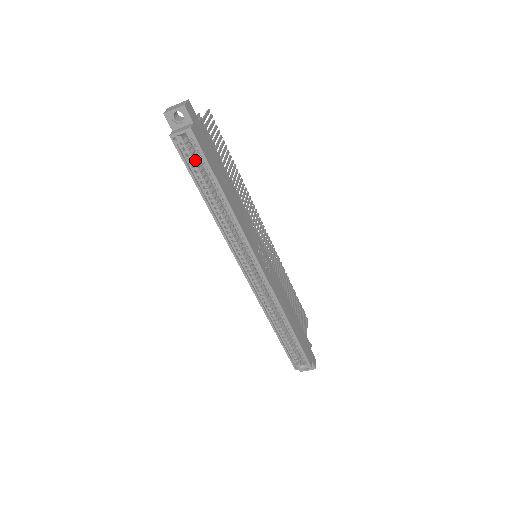
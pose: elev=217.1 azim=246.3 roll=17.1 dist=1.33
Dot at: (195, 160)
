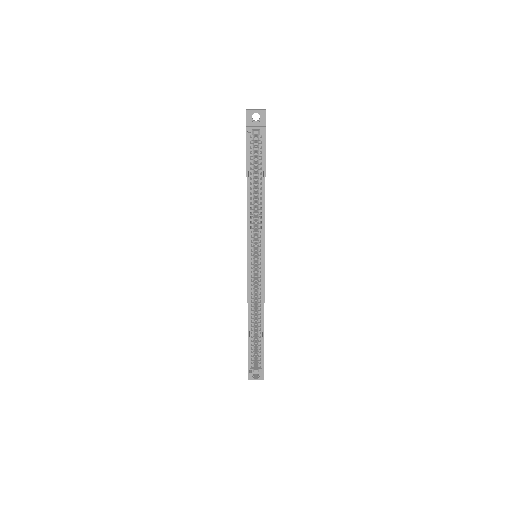
Dot at: occluded
